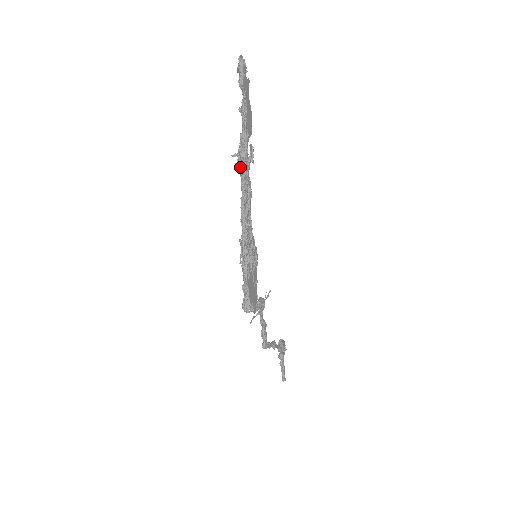
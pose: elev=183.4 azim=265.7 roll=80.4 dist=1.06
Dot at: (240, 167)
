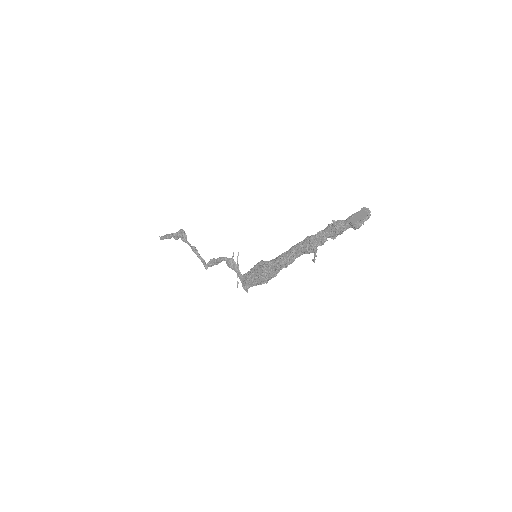
Dot at: occluded
